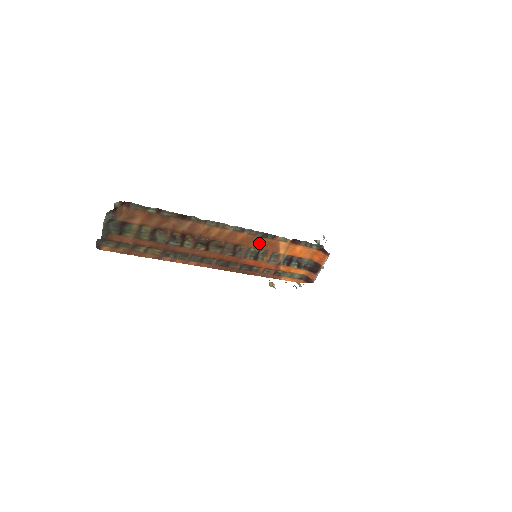
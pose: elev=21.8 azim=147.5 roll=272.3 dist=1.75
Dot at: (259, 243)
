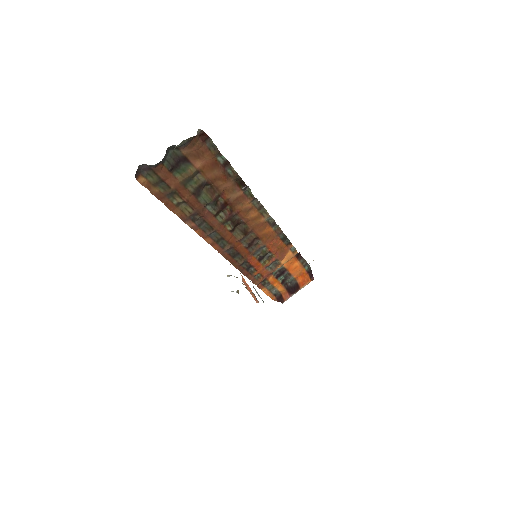
Dot at: (275, 244)
